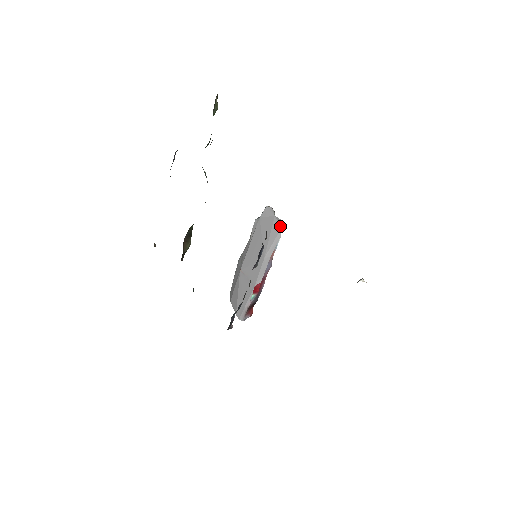
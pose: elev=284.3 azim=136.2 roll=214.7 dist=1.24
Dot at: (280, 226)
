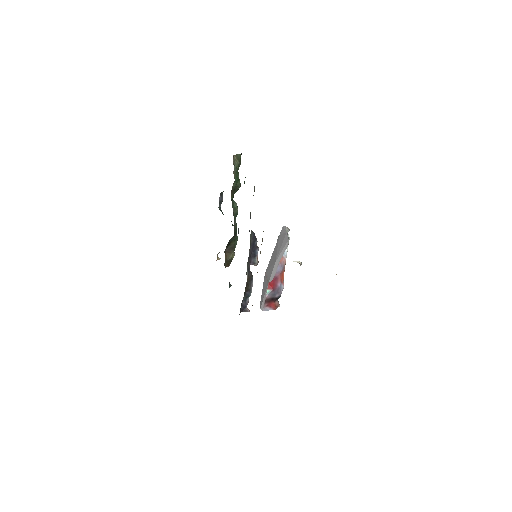
Dot at: (288, 239)
